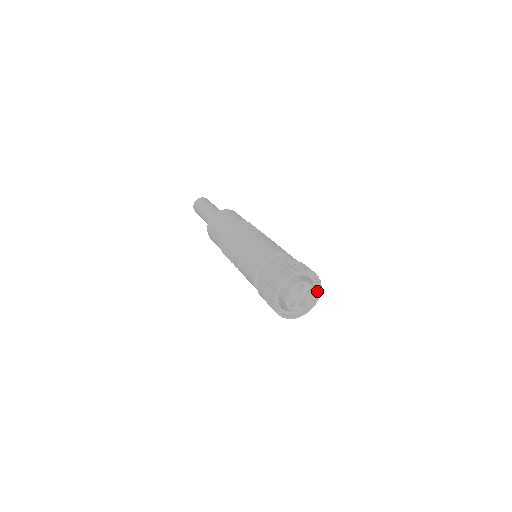
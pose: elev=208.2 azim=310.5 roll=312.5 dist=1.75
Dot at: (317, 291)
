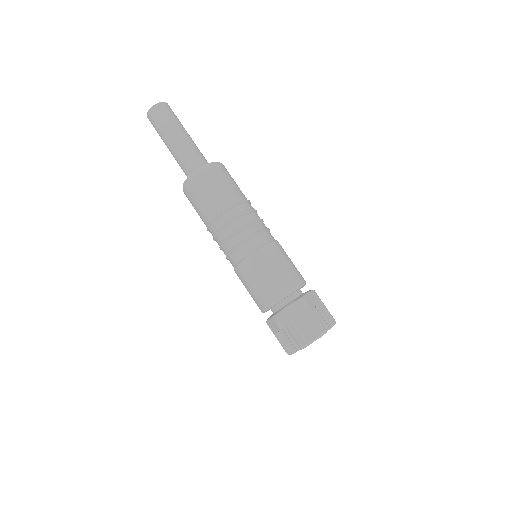
Dot at: occluded
